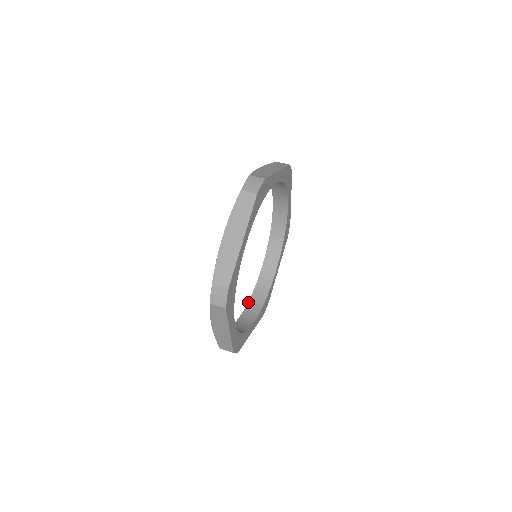
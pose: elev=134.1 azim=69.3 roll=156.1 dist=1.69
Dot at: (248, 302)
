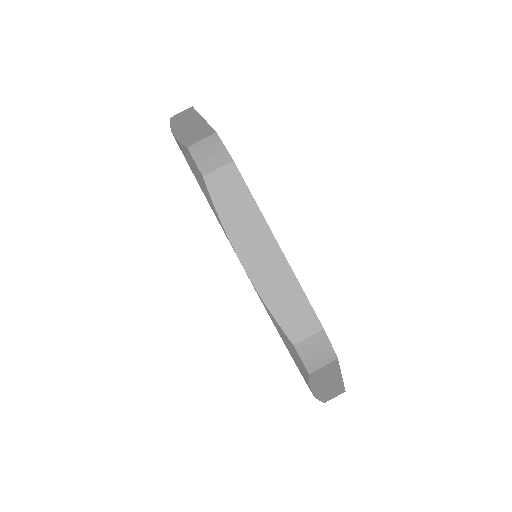
Dot at: occluded
